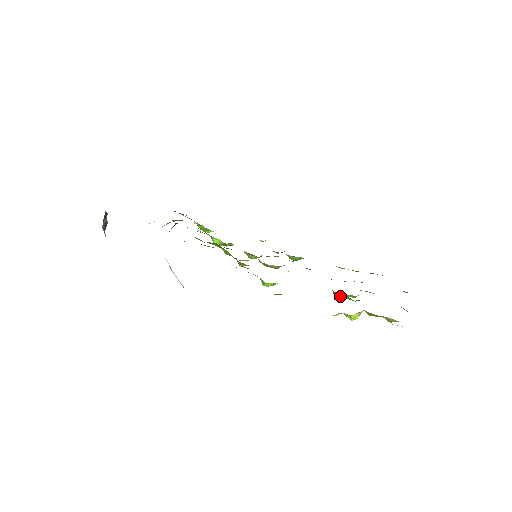
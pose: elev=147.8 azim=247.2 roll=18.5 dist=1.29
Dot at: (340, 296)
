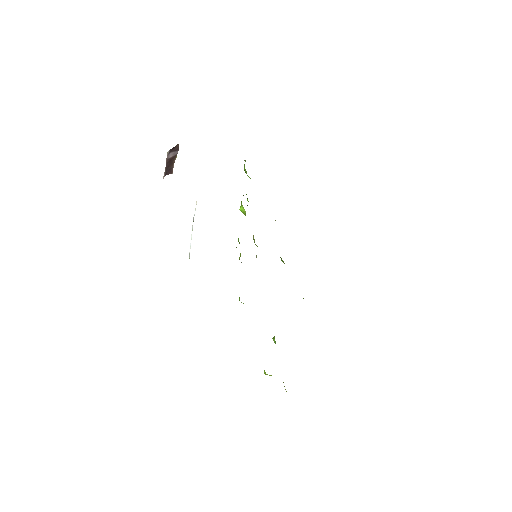
Dot at: occluded
